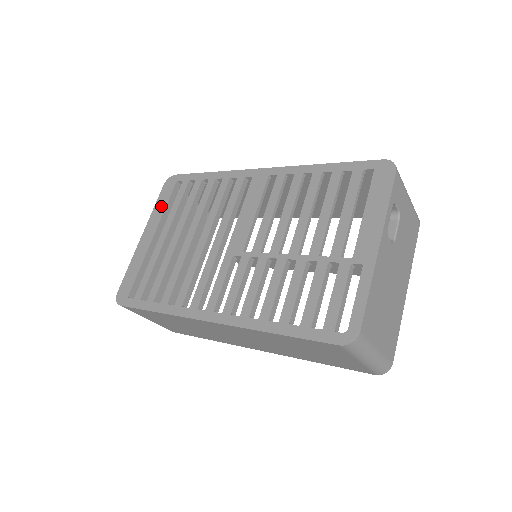
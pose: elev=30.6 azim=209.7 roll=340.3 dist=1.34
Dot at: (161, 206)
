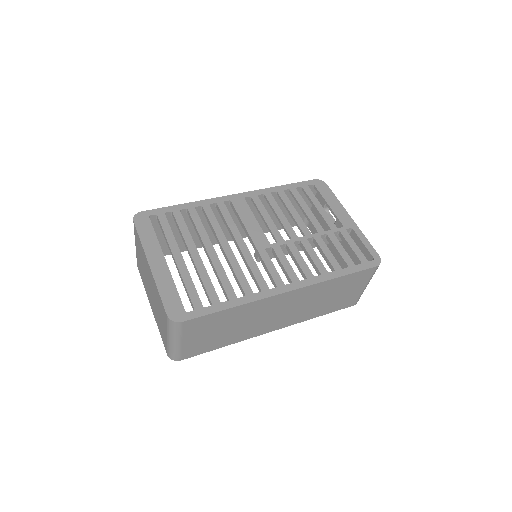
Dot at: (150, 237)
